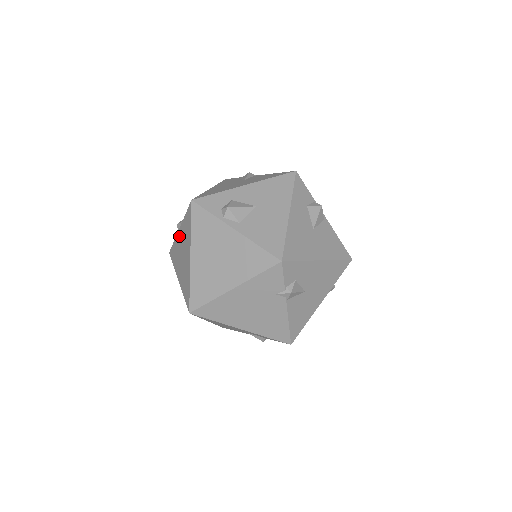
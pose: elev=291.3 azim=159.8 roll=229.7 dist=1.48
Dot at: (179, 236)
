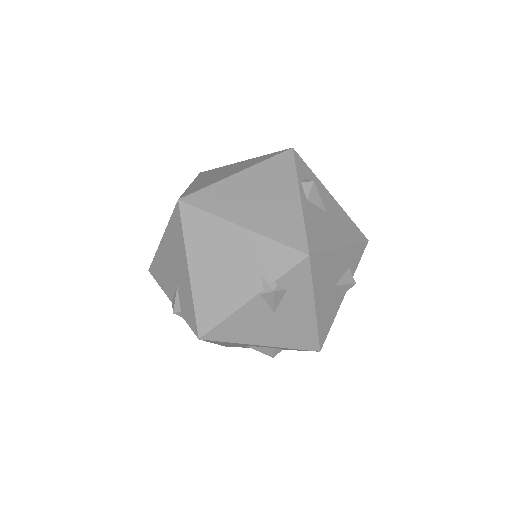
Dot at: (237, 164)
